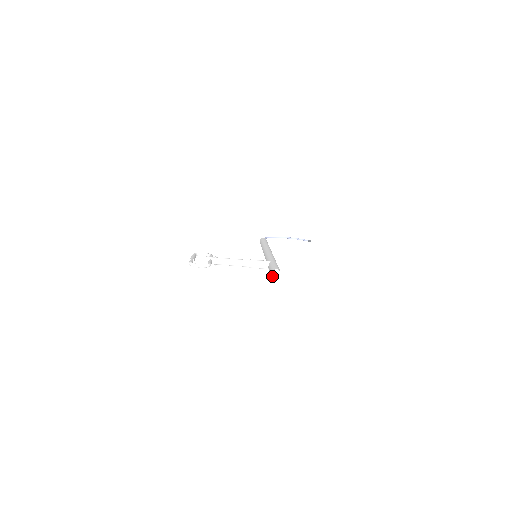
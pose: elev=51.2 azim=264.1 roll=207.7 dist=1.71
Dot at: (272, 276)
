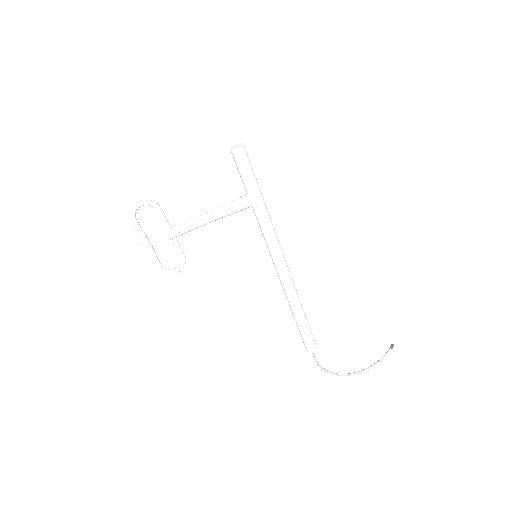
Dot at: (232, 150)
